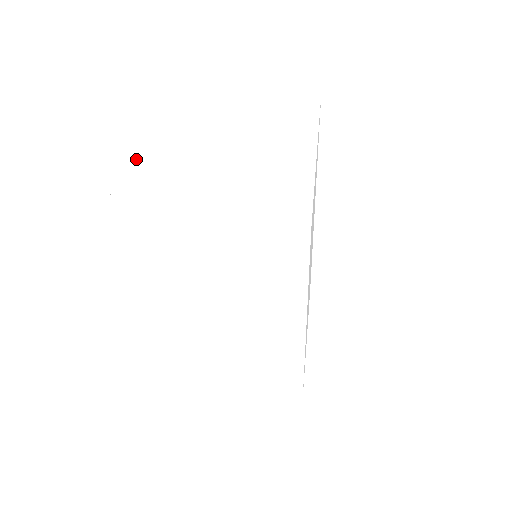
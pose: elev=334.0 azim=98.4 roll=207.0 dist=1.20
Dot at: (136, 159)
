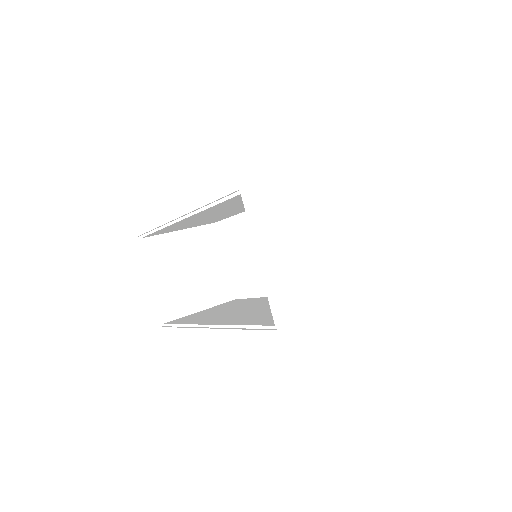
Dot at: (269, 272)
